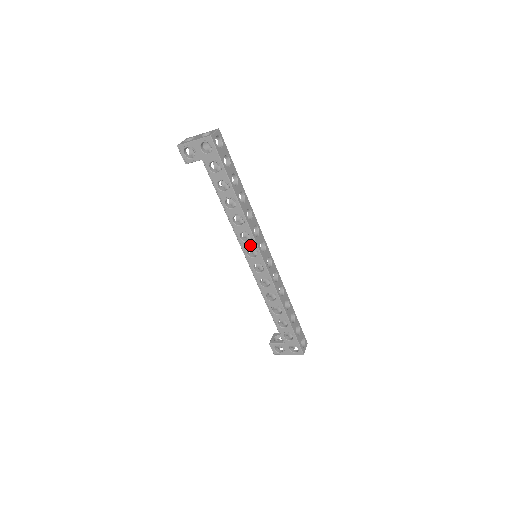
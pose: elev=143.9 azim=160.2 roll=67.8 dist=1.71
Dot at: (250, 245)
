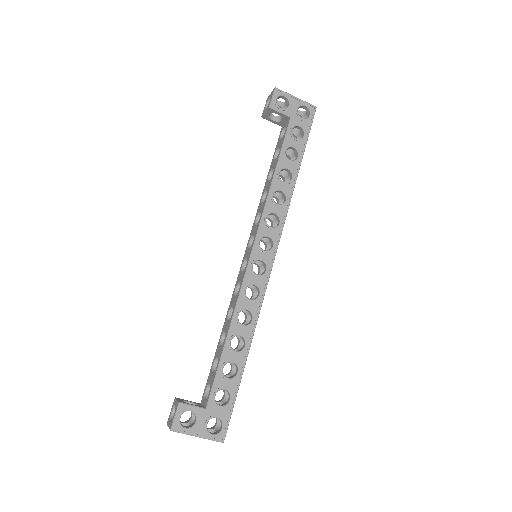
Dot at: (272, 233)
